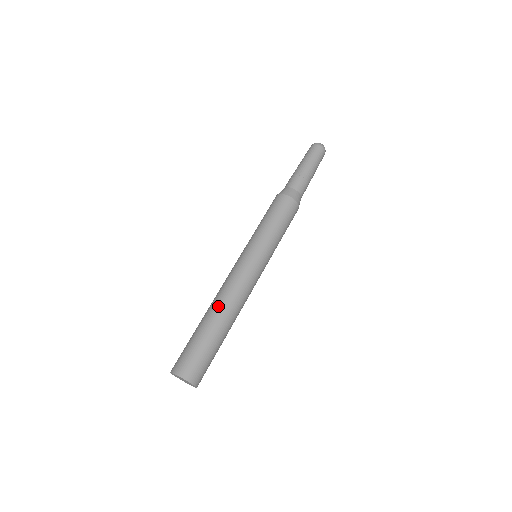
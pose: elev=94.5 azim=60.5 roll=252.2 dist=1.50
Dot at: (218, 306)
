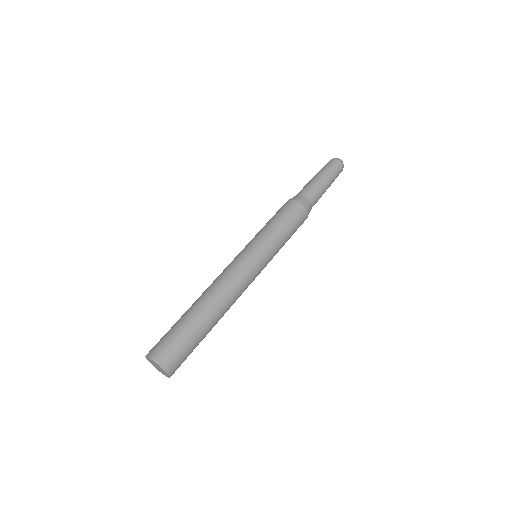
Dot at: (217, 304)
